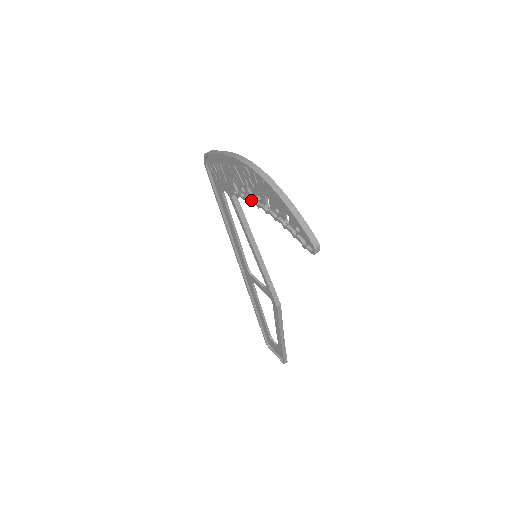
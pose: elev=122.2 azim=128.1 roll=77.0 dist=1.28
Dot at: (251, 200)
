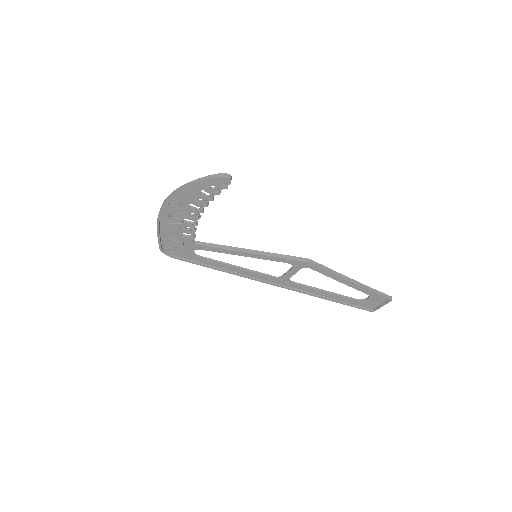
Dot at: (193, 223)
